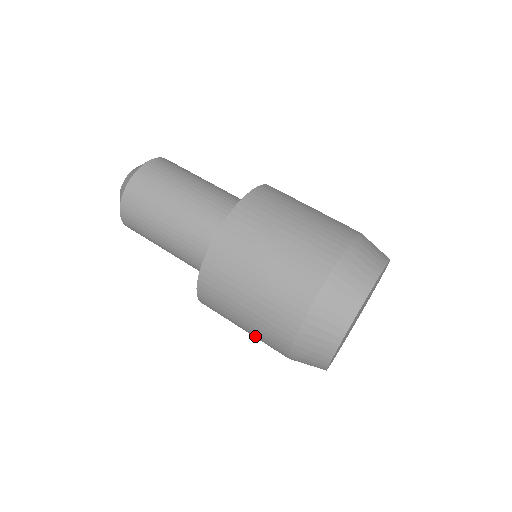
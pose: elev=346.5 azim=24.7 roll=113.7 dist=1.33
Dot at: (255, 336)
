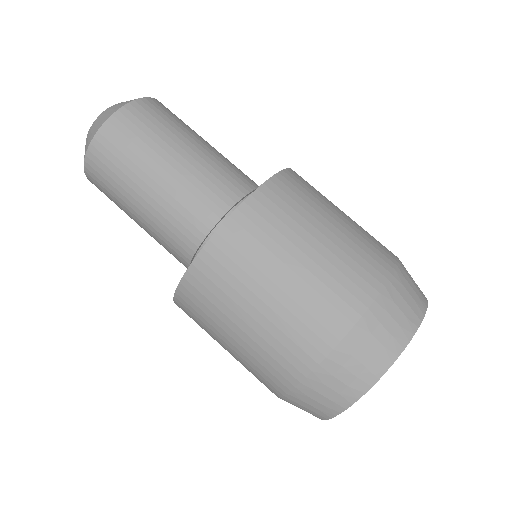
Dot at: (288, 307)
